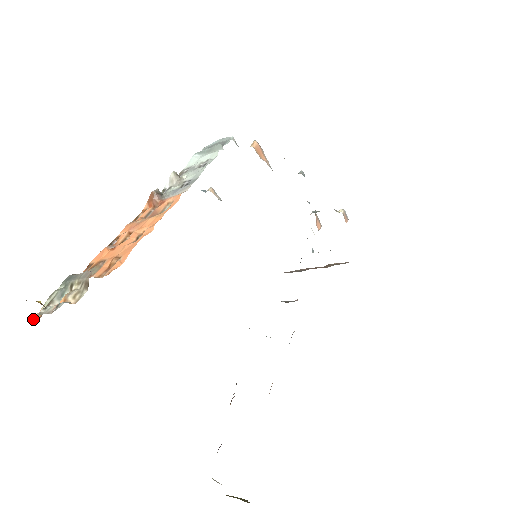
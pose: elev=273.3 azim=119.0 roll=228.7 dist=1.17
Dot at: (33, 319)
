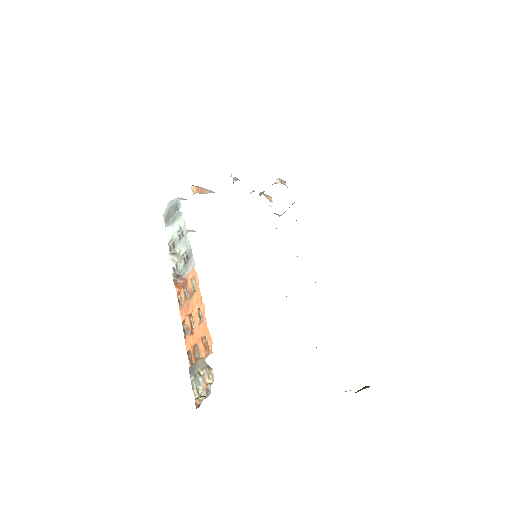
Dot at: (197, 406)
